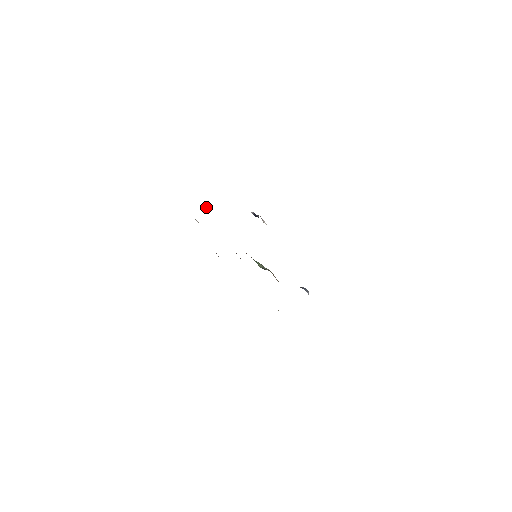
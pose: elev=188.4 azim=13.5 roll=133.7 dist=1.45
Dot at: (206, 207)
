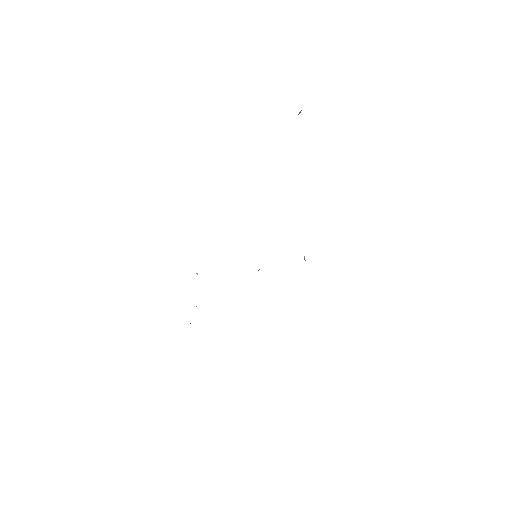
Dot at: occluded
